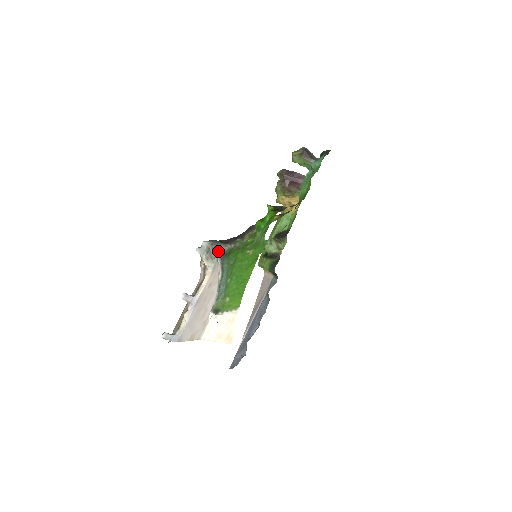
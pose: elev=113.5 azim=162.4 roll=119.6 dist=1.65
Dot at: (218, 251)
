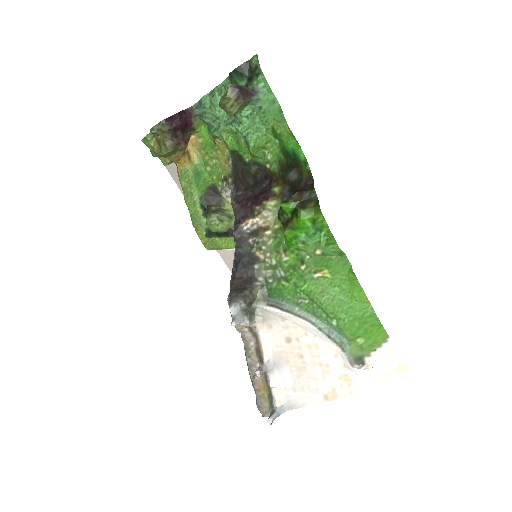
Dot at: (253, 301)
